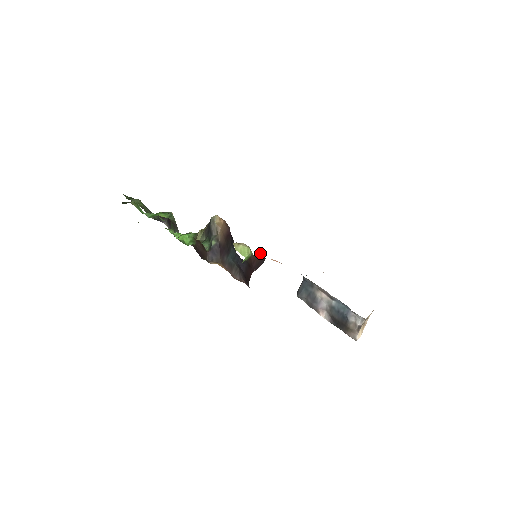
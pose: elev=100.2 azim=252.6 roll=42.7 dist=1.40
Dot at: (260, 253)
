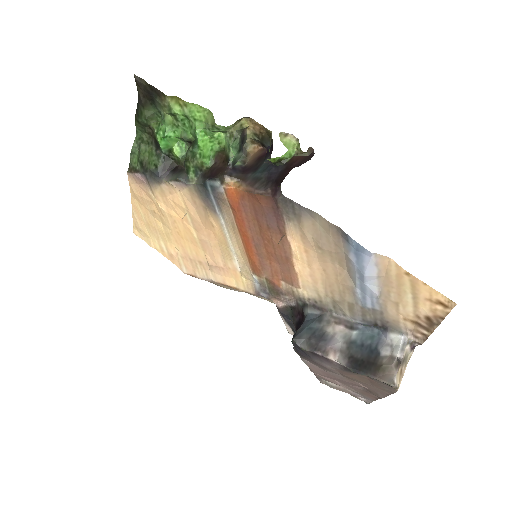
Dot at: (309, 149)
